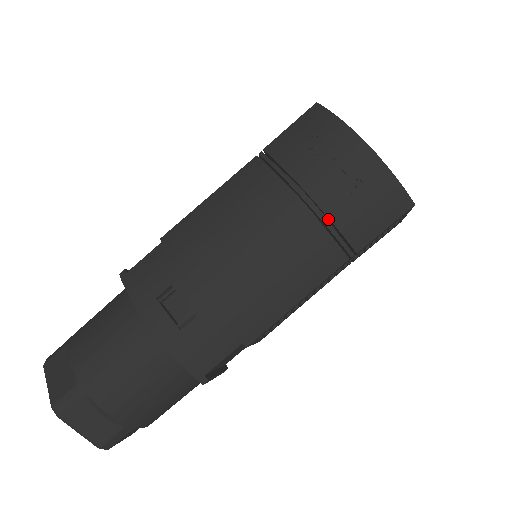
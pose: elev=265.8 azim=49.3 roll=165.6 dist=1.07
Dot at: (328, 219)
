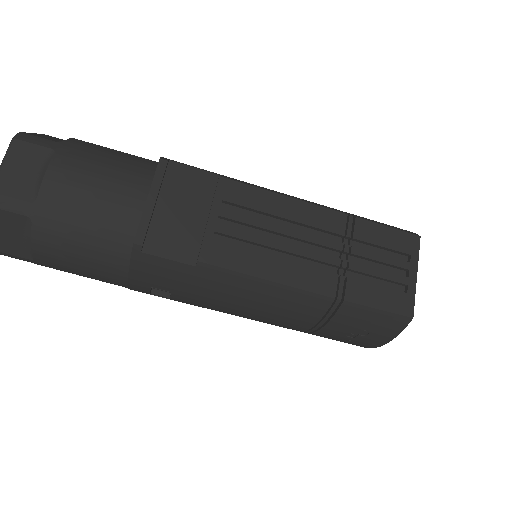
Dot at: occluded
